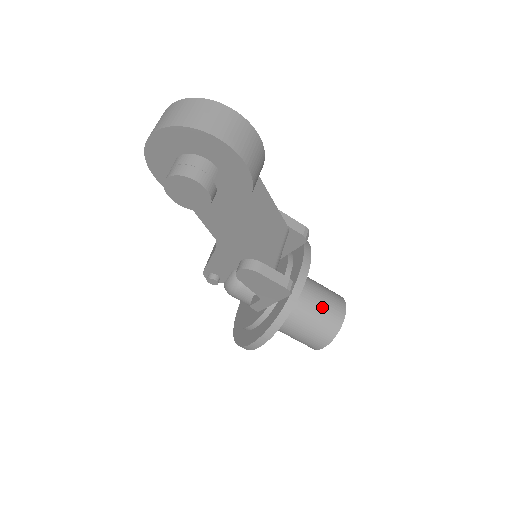
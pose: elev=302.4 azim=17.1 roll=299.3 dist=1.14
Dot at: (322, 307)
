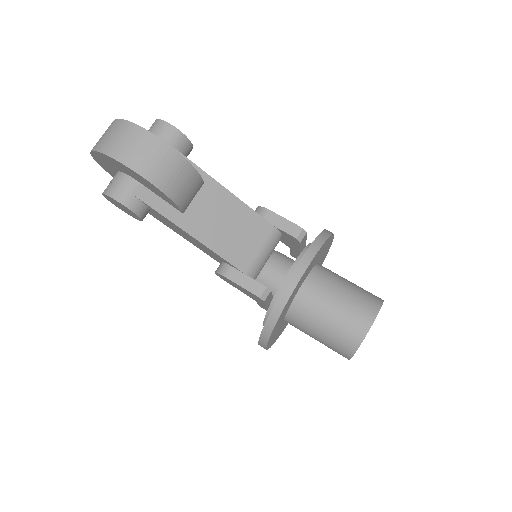
Dot at: (340, 314)
